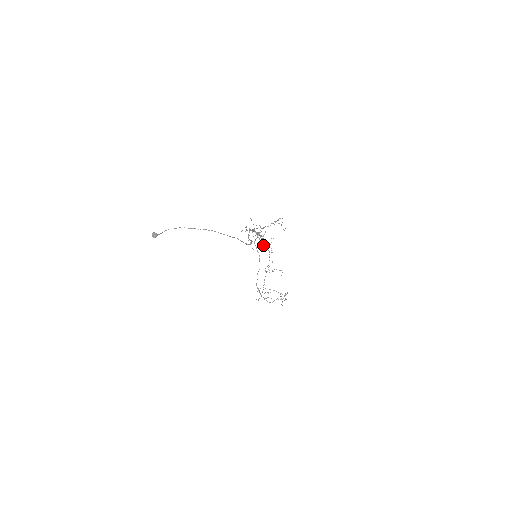
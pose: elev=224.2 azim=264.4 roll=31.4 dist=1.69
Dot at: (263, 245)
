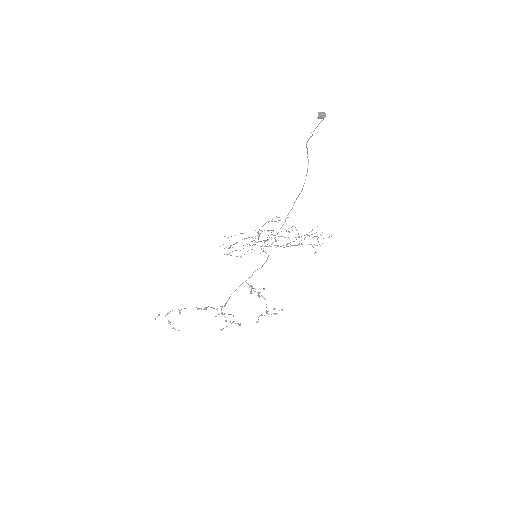
Dot at: (289, 243)
